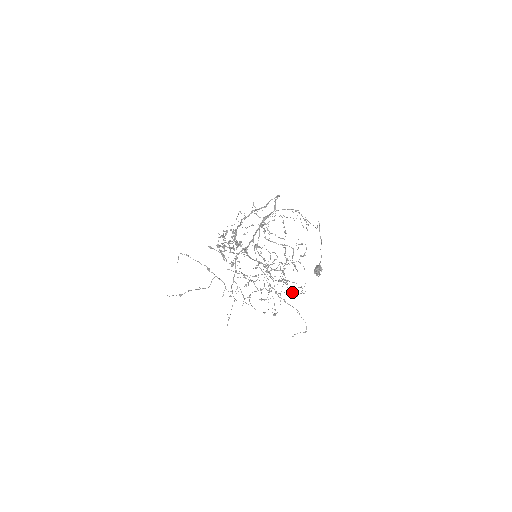
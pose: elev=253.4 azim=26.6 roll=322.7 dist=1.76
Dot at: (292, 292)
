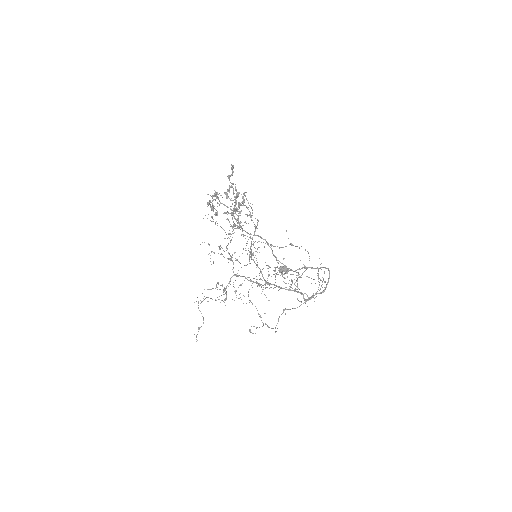
Dot at: occluded
